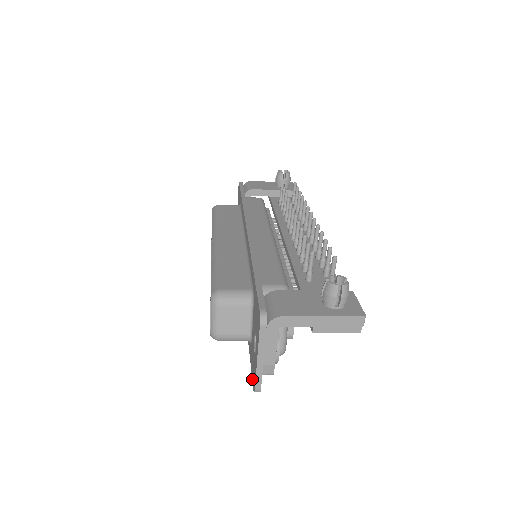
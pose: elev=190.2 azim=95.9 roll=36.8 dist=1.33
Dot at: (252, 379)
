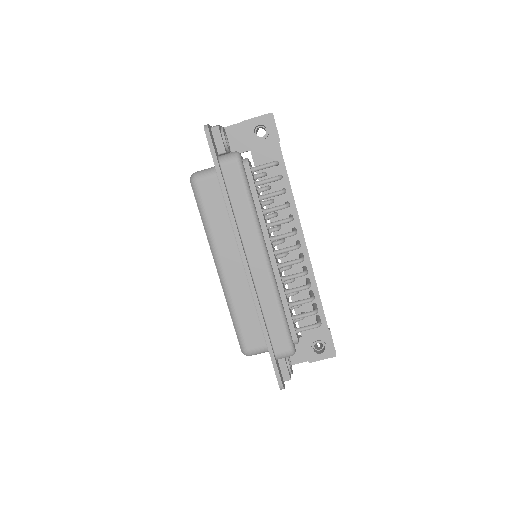
Dot at: (208, 142)
